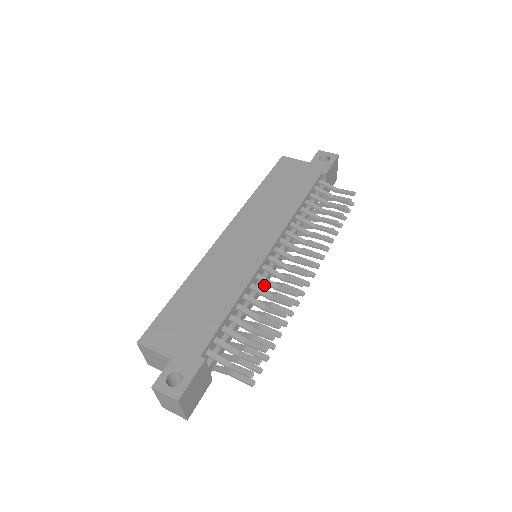
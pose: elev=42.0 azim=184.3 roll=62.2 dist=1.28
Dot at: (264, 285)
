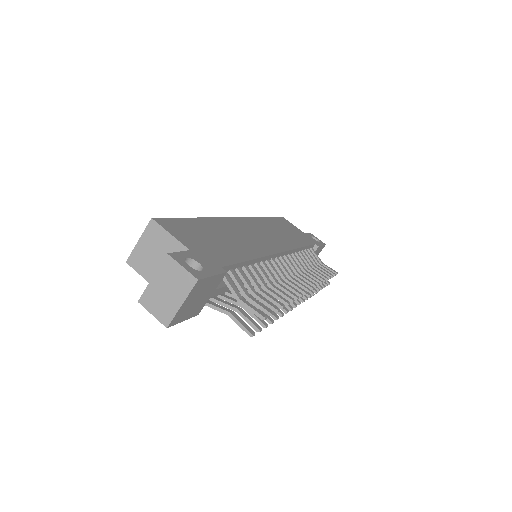
Dot at: (262, 277)
